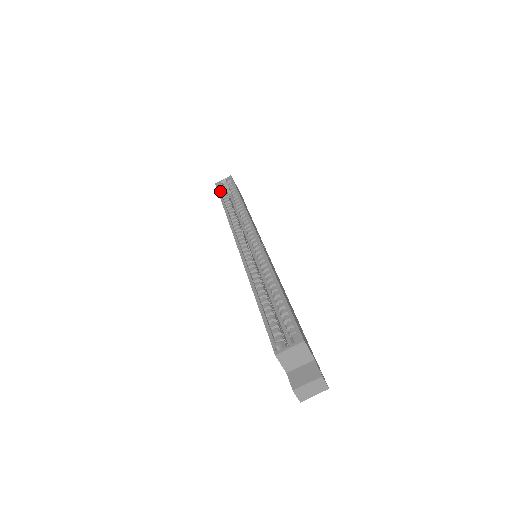
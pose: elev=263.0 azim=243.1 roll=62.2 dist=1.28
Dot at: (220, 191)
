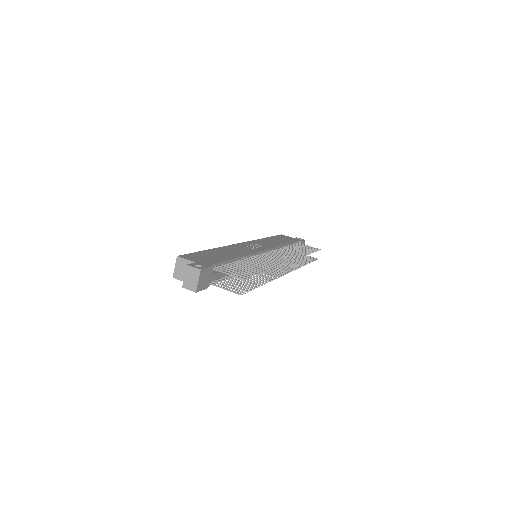
Dot at: occluded
